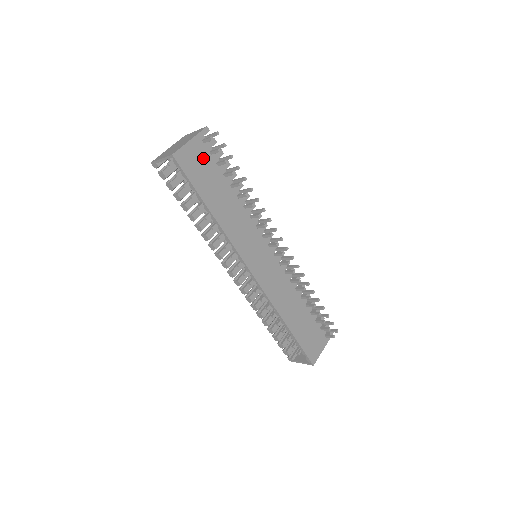
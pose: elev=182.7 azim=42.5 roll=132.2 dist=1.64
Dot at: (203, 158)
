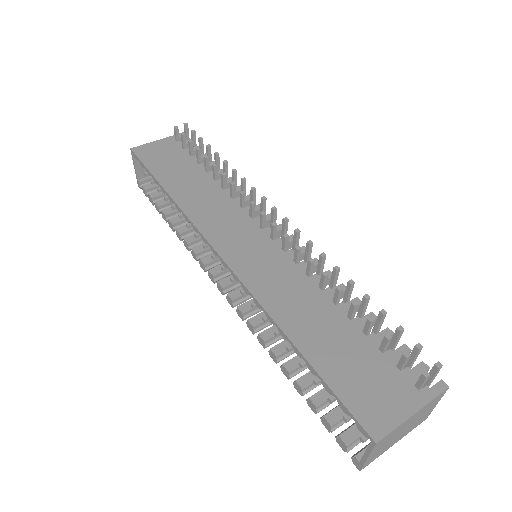
Dot at: (171, 151)
